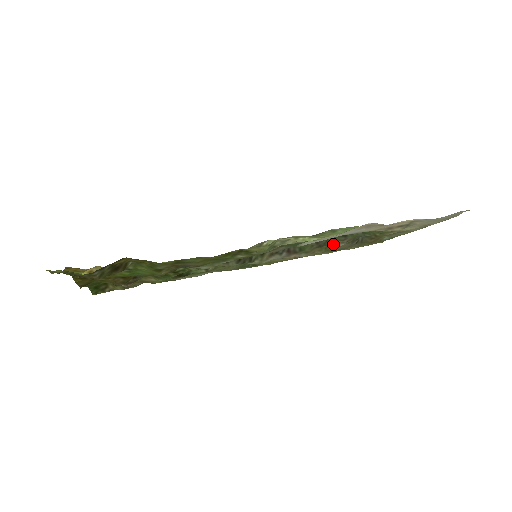
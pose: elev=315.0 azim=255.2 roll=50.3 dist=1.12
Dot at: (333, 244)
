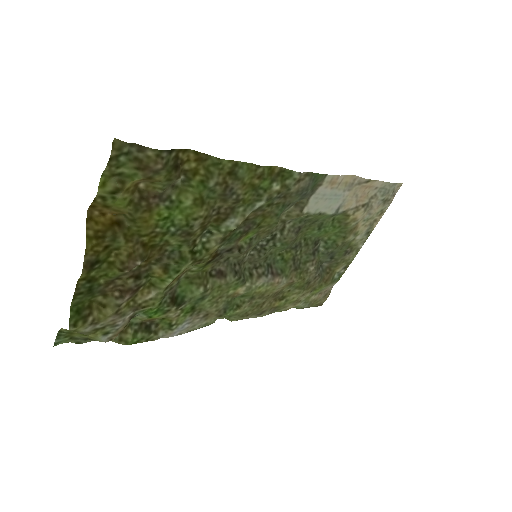
Dot at: (305, 268)
